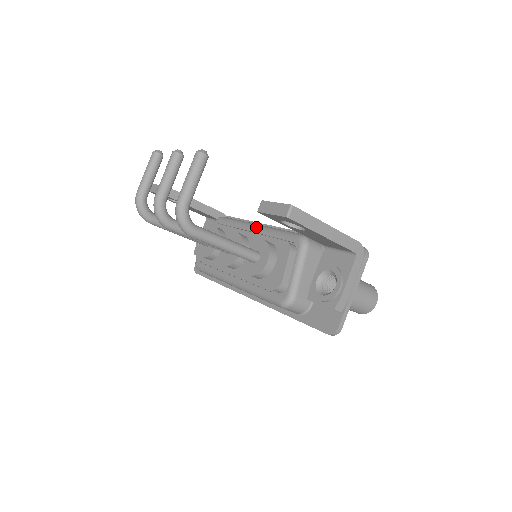
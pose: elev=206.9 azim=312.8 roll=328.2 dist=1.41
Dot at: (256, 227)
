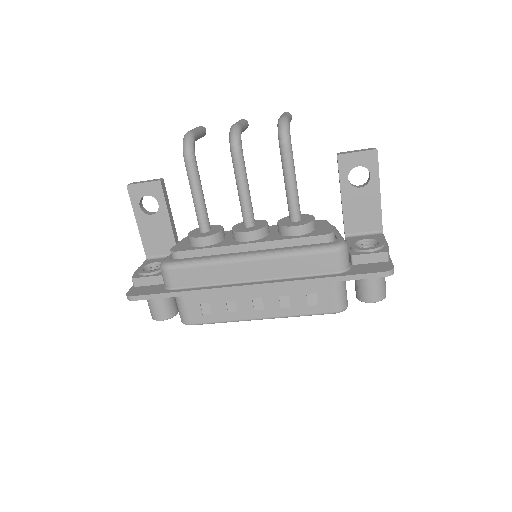
Dot at: occluded
